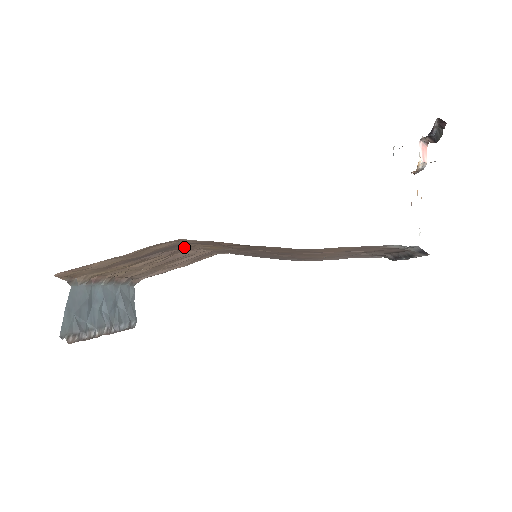
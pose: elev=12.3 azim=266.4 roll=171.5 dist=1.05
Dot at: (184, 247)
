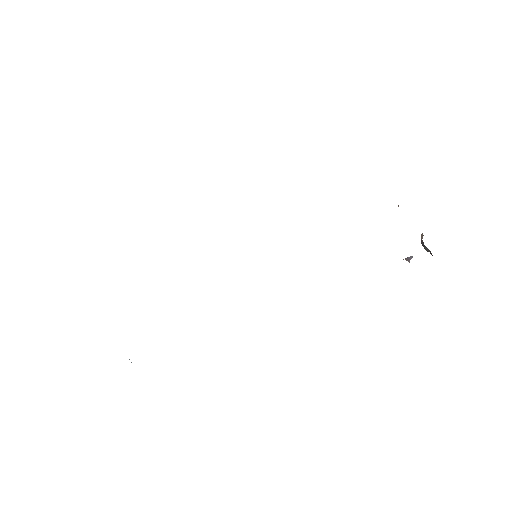
Dot at: occluded
